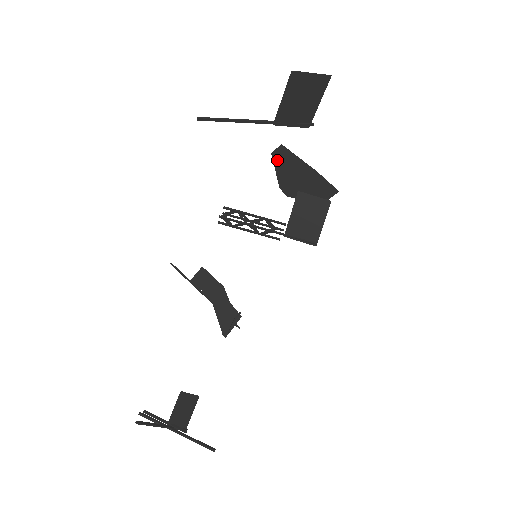
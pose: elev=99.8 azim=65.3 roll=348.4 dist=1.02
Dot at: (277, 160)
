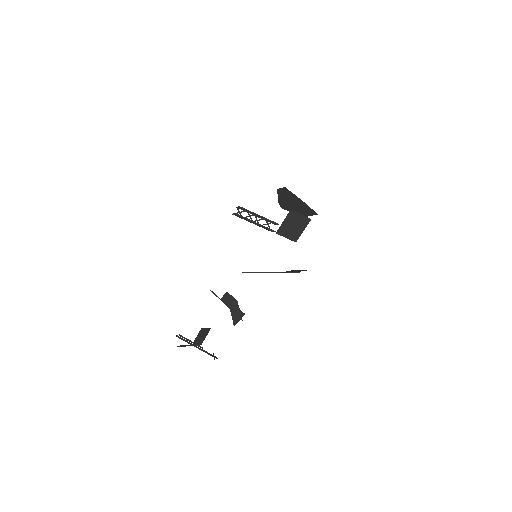
Dot at: (280, 193)
